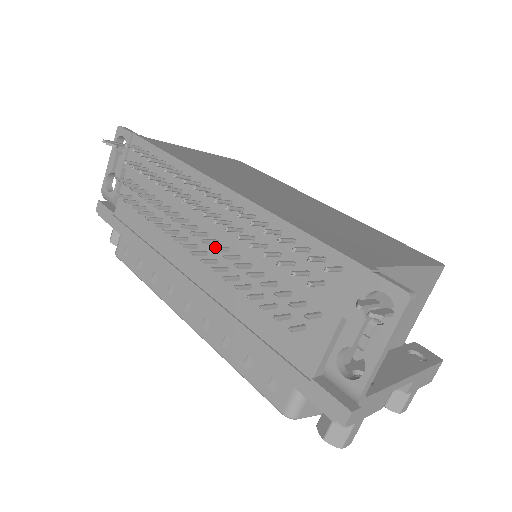
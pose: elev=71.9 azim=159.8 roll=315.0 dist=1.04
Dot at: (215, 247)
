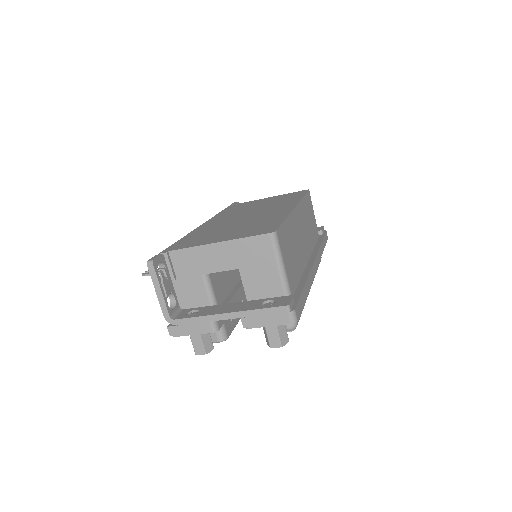
Dot at: occluded
